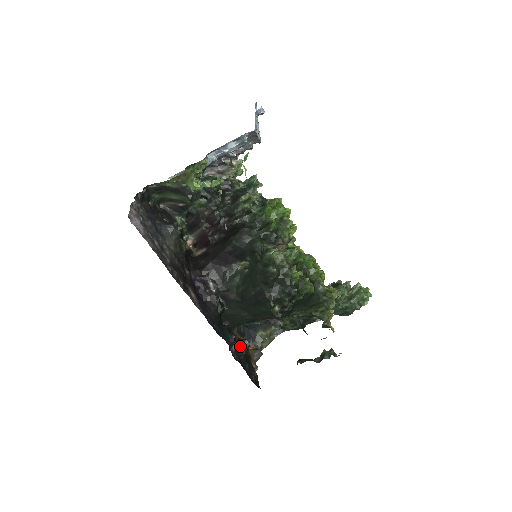
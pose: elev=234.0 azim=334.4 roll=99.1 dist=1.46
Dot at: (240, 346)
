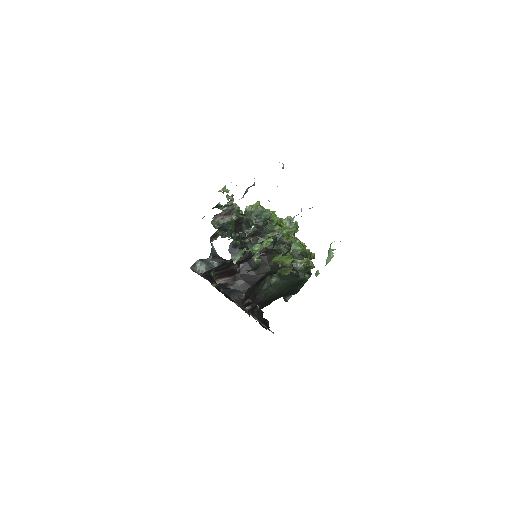
Dot at: occluded
